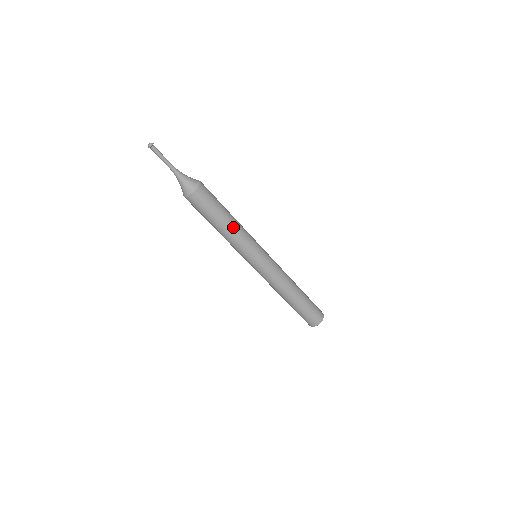
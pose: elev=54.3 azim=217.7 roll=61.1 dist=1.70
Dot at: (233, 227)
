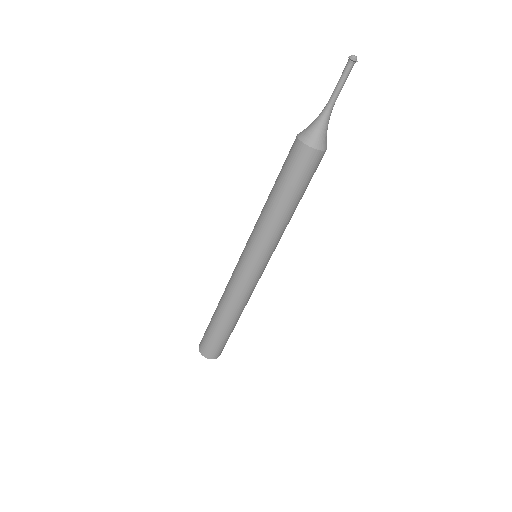
Dot at: (291, 216)
